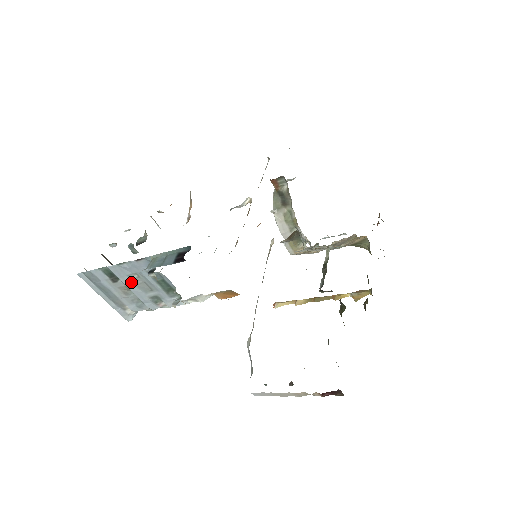
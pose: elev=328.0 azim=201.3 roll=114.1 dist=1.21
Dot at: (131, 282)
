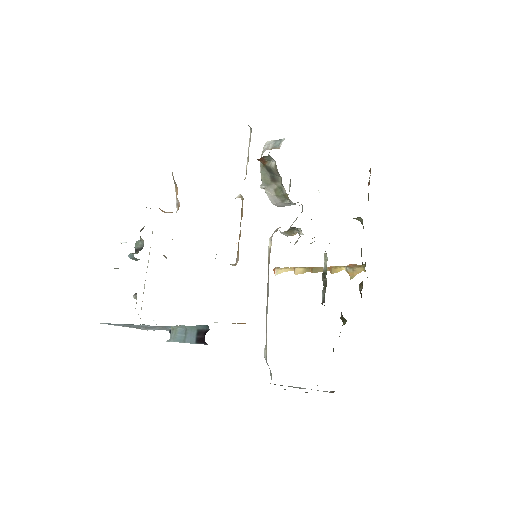
Dot at: (152, 327)
